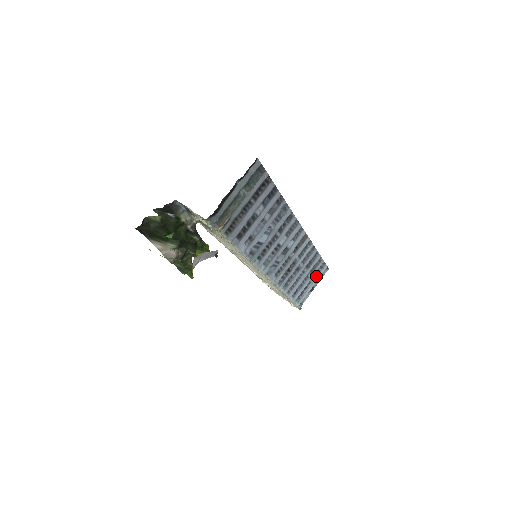
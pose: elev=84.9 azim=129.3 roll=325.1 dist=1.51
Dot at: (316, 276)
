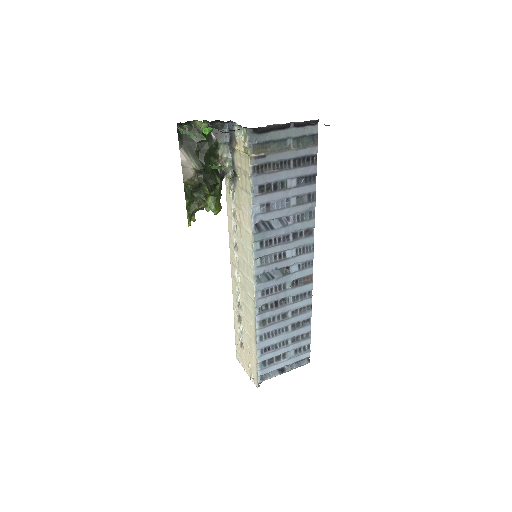
Dot at: (294, 355)
